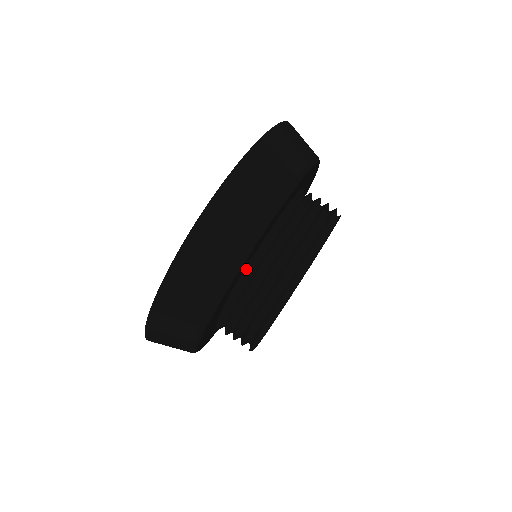
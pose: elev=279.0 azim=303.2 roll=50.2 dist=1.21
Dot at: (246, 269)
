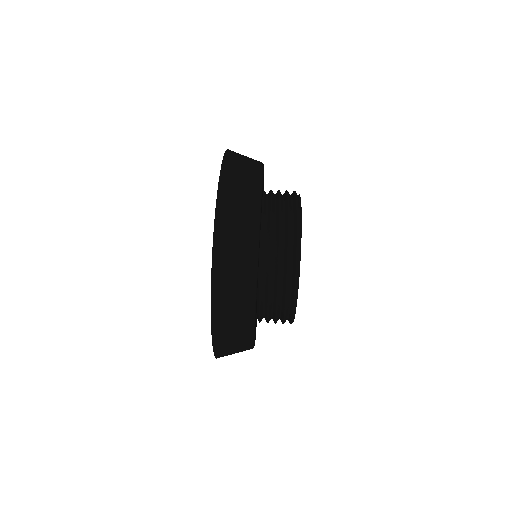
Dot at: (261, 238)
